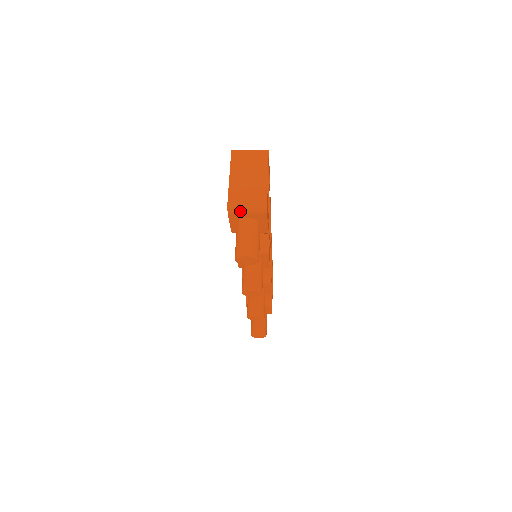
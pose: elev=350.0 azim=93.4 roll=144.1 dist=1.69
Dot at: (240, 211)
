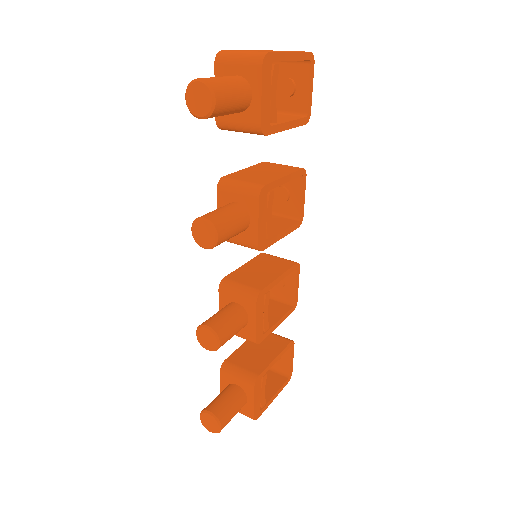
Dot at: (230, 58)
